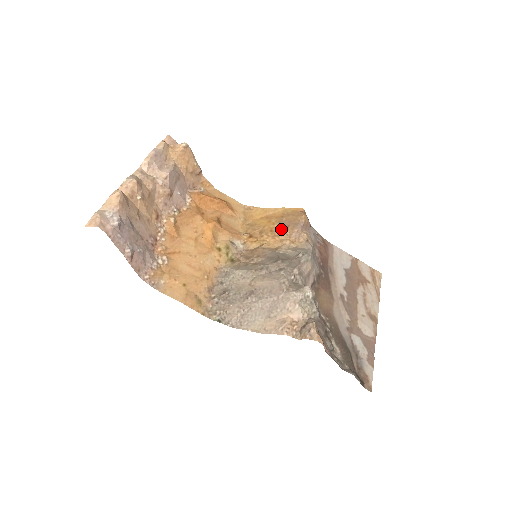
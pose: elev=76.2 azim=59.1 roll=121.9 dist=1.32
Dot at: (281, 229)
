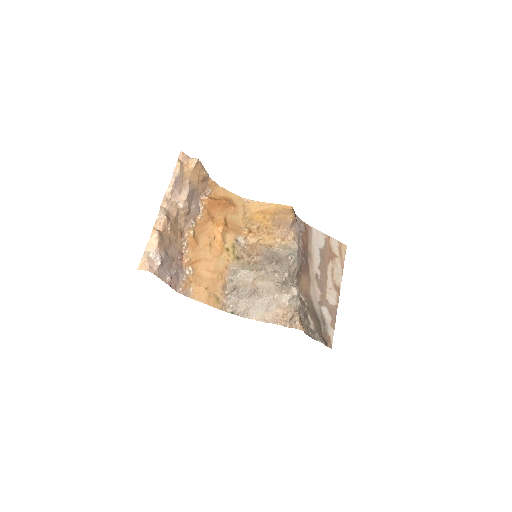
Dot at: (274, 228)
